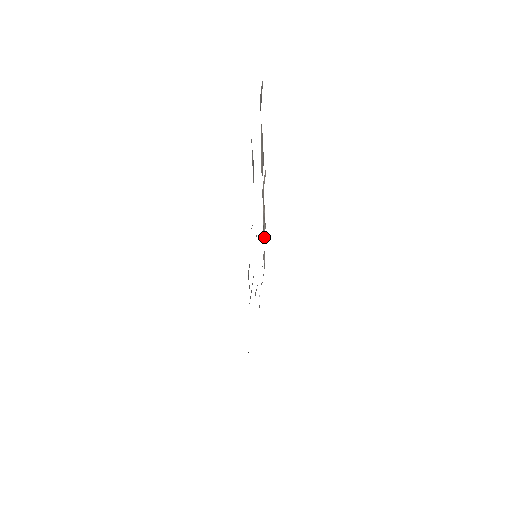
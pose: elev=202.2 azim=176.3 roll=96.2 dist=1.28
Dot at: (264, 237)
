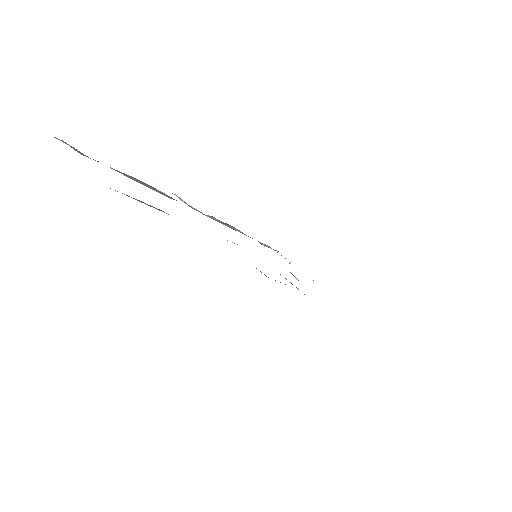
Dot at: (244, 234)
